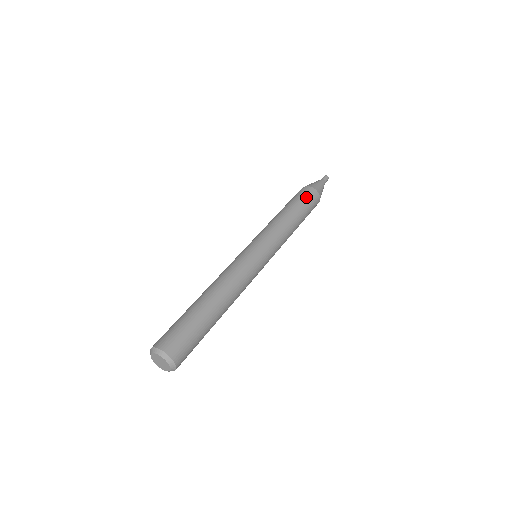
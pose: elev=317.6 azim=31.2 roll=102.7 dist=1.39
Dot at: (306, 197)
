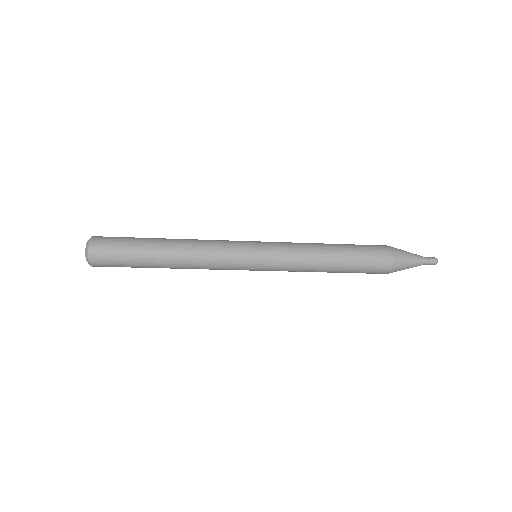
Dot at: occluded
